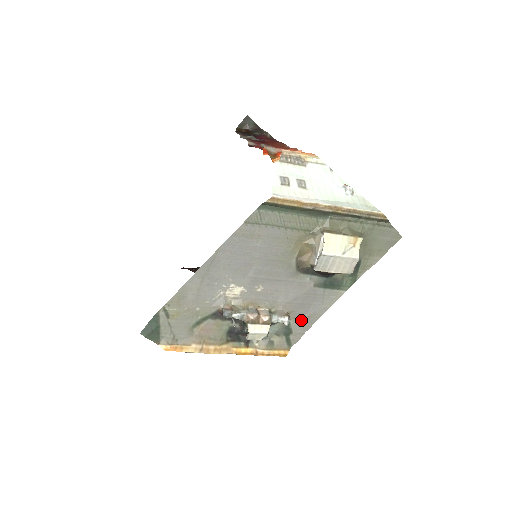
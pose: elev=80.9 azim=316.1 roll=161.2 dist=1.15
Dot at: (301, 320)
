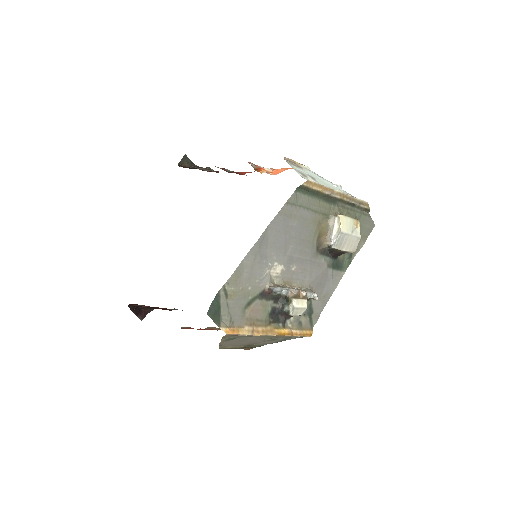
Dot at: (319, 300)
